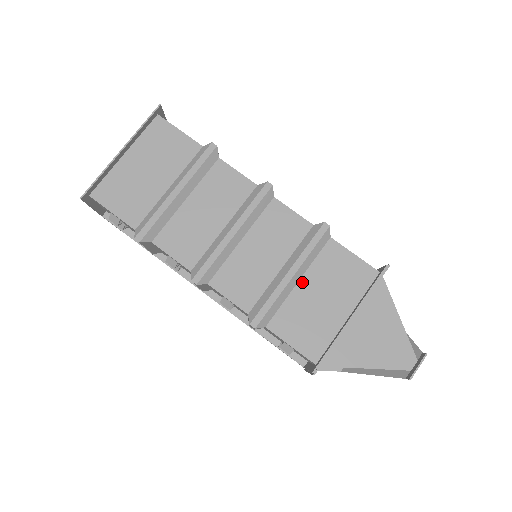
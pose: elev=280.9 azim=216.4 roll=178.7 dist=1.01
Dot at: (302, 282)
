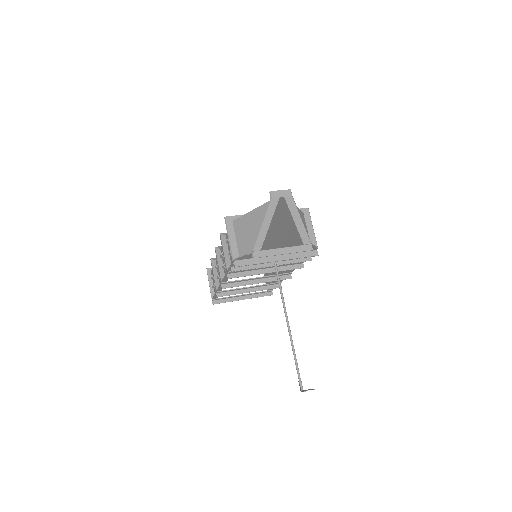
Dot at: occluded
